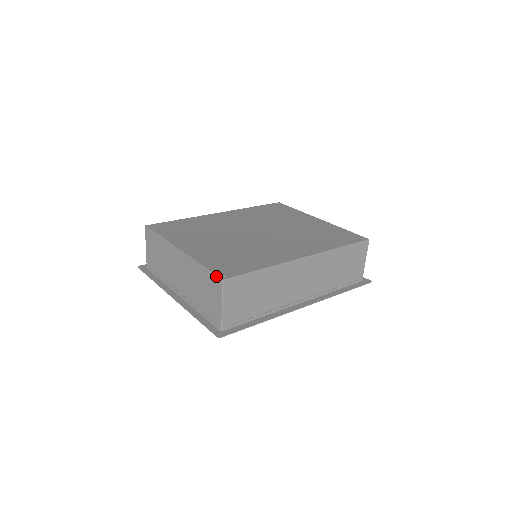
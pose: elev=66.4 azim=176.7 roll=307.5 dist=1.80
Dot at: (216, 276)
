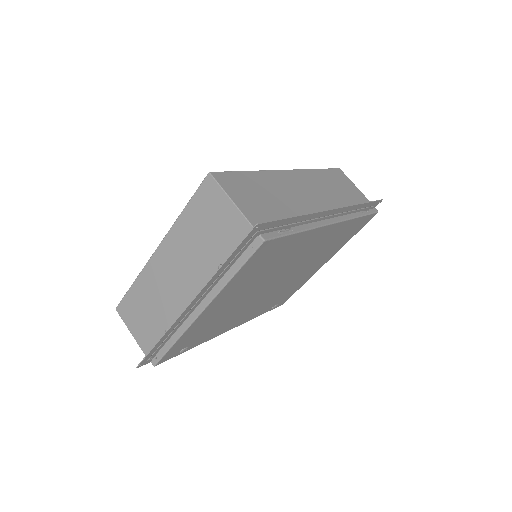
Dot at: (201, 184)
